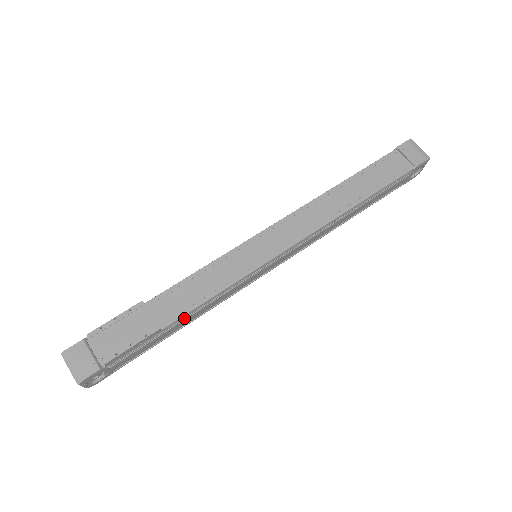
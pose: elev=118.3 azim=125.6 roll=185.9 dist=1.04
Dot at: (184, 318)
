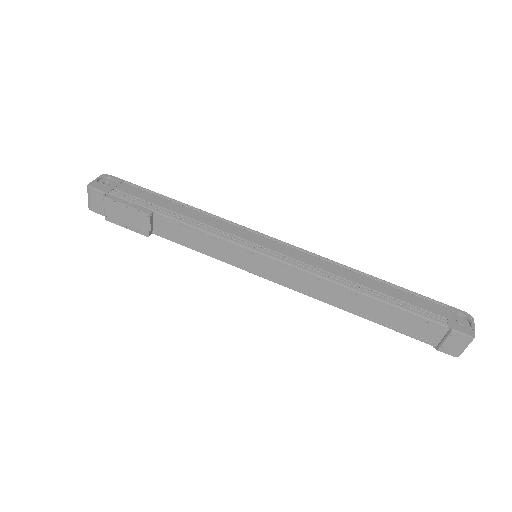
Dot at: occluded
